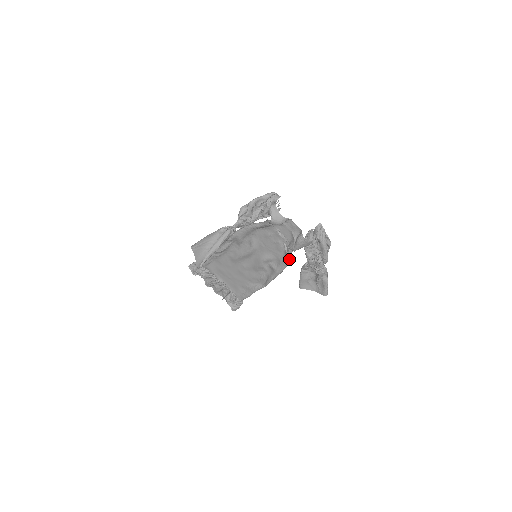
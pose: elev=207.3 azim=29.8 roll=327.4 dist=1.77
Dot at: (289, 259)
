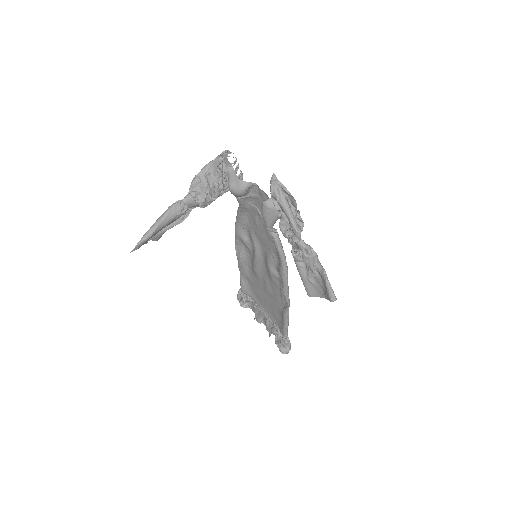
Dot at: (280, 249)
